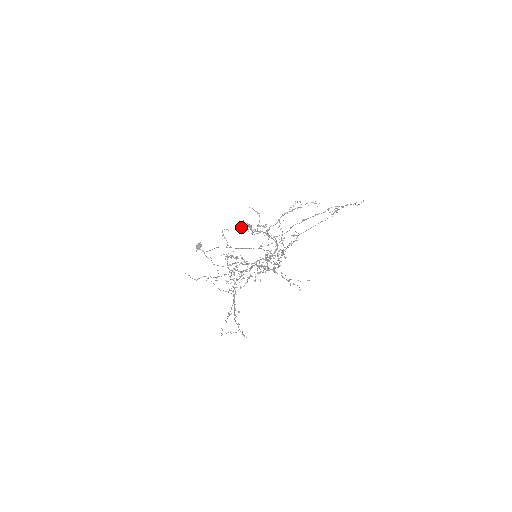
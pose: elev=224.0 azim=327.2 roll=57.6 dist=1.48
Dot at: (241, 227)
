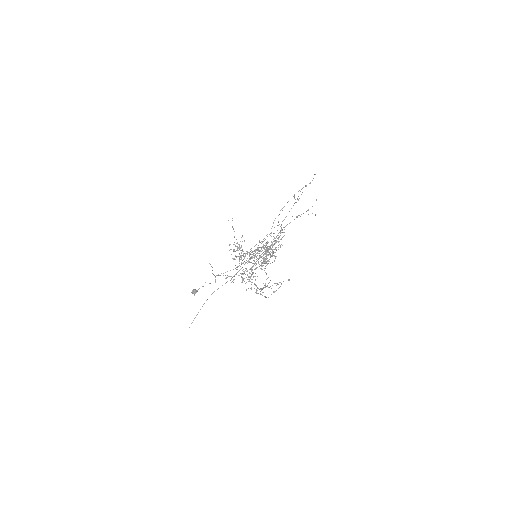
Dot at: occluded
